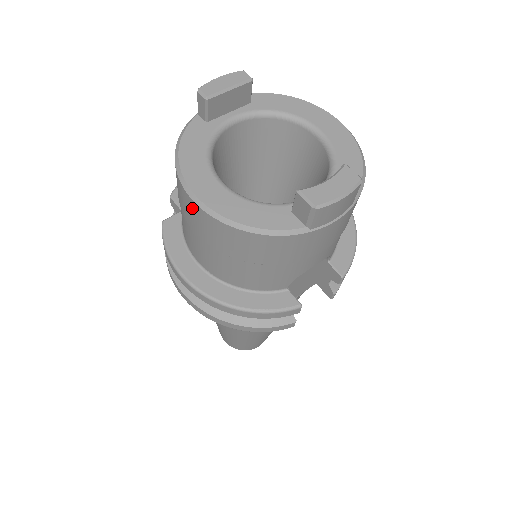
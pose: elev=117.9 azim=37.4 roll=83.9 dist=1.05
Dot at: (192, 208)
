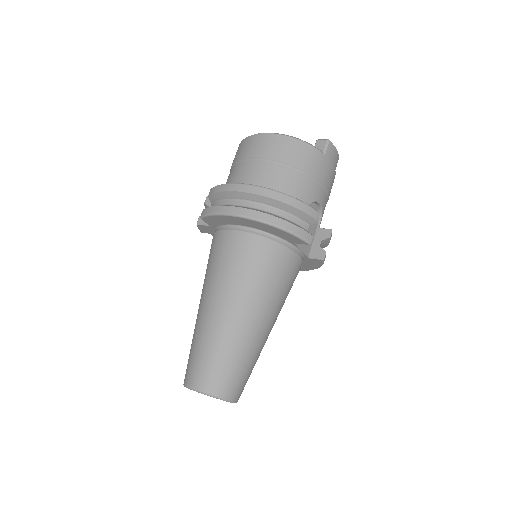
Dot at: (262, 139)
